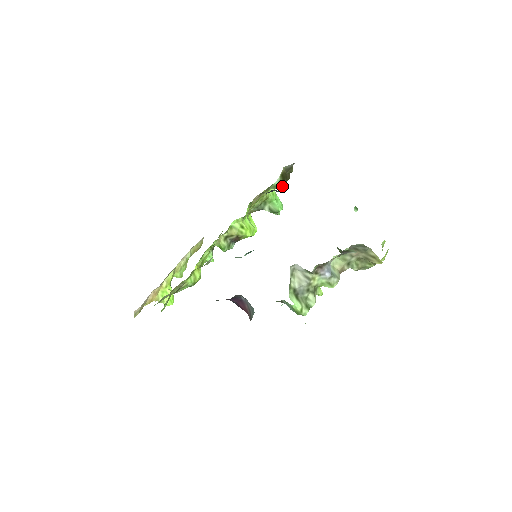
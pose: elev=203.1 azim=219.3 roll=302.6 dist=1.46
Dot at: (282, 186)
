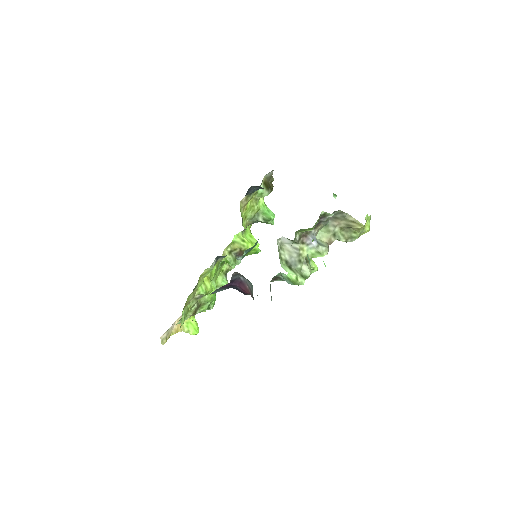
Dot at: (268, 194)
